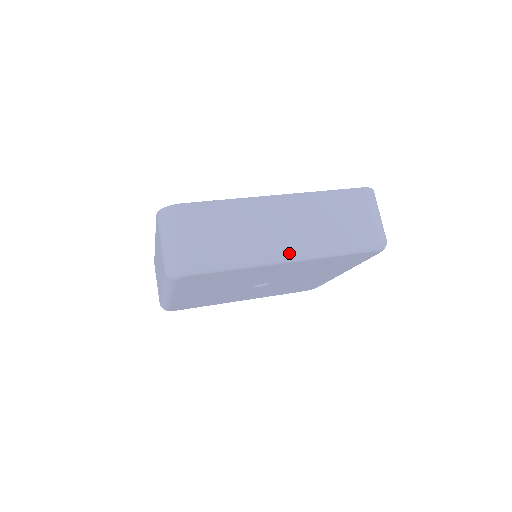
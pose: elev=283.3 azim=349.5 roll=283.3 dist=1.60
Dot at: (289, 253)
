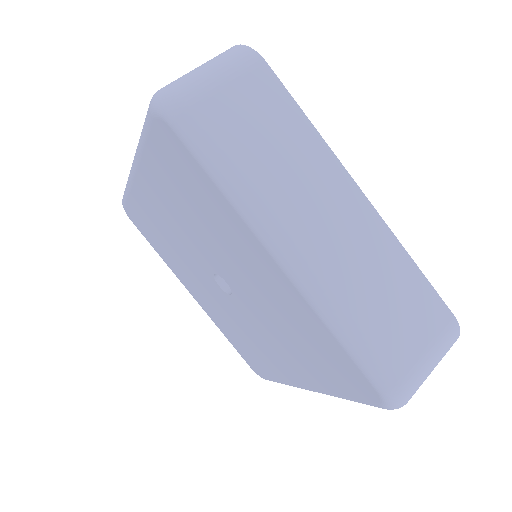
Dot at: (295, 254)
